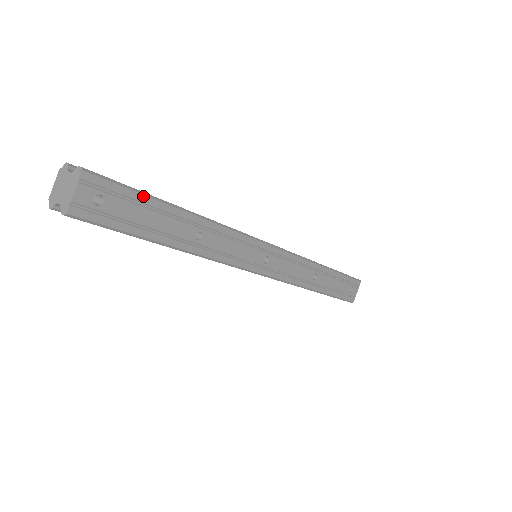
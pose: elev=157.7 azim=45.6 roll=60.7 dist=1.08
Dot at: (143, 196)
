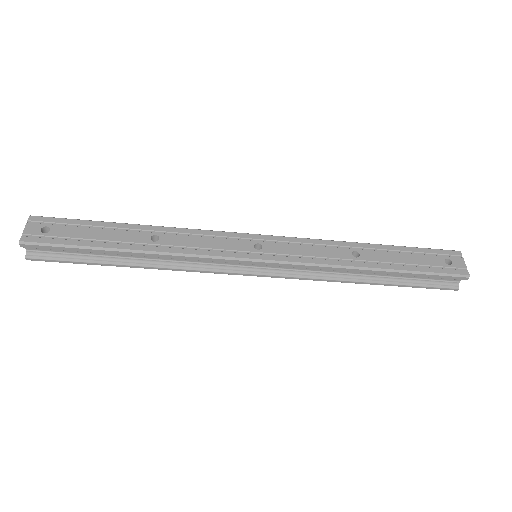
Dot at: (86, 221)
